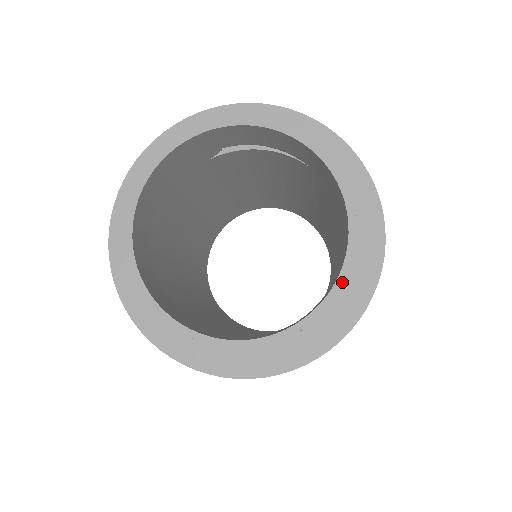
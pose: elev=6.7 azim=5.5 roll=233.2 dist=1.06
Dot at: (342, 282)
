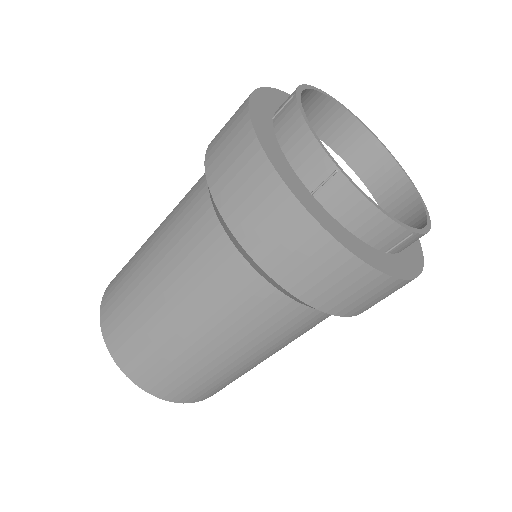
Dot at: occluded
